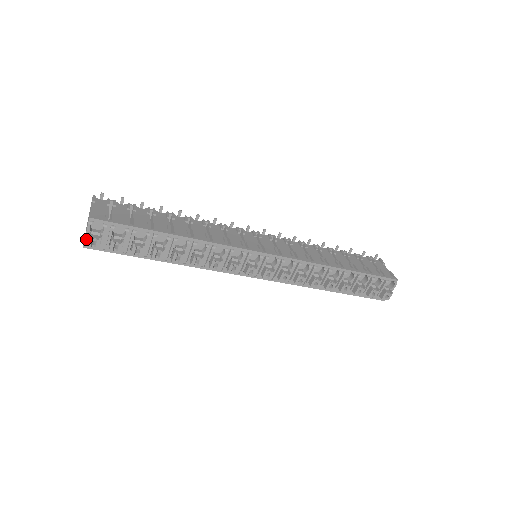
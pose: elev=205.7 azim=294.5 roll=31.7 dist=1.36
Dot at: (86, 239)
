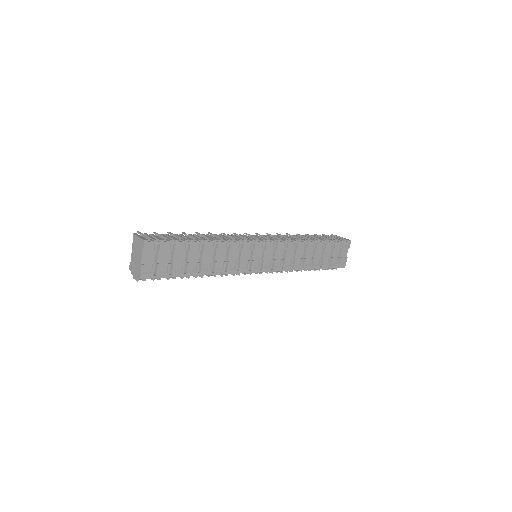
Dot at: (133, 275)
